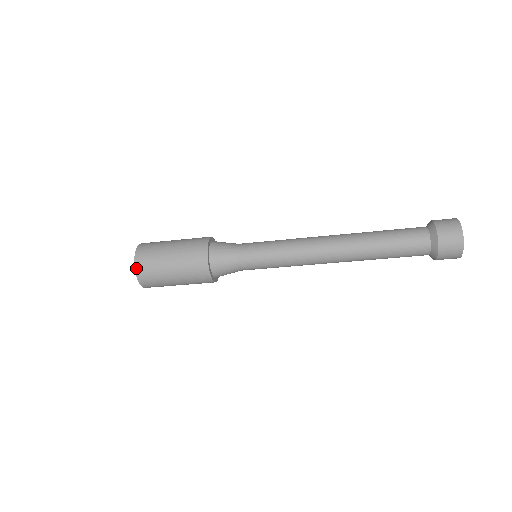
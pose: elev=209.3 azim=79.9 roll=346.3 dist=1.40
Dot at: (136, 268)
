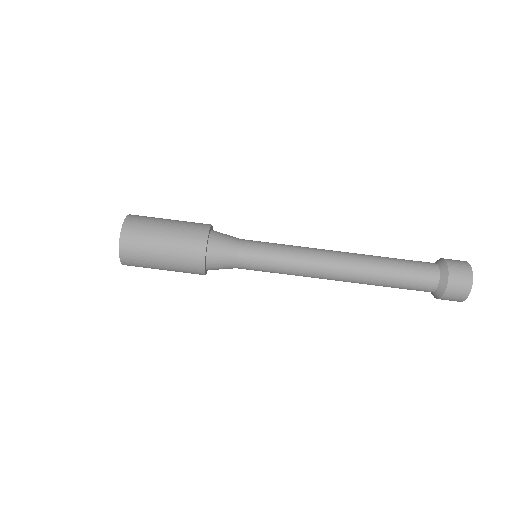
Dot at: (121, 240)
